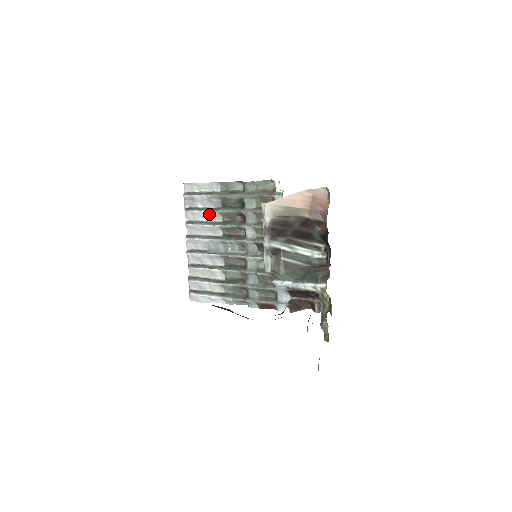
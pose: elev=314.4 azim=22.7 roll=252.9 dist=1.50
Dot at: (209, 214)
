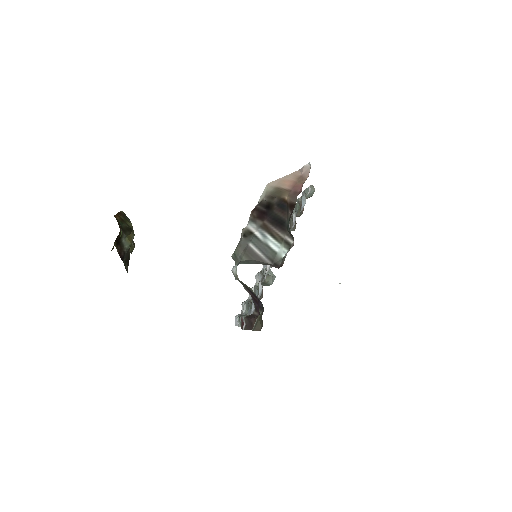
Dot at: occluded
